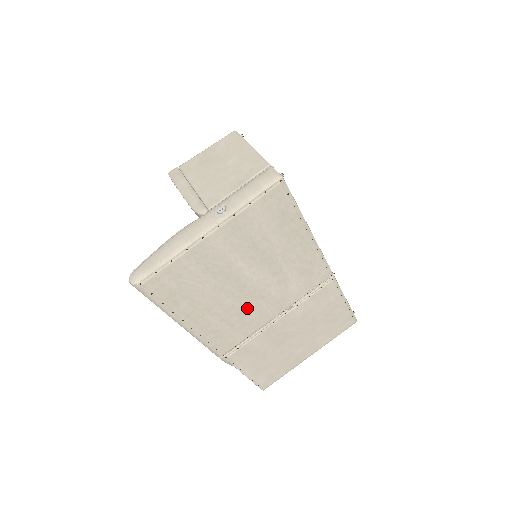
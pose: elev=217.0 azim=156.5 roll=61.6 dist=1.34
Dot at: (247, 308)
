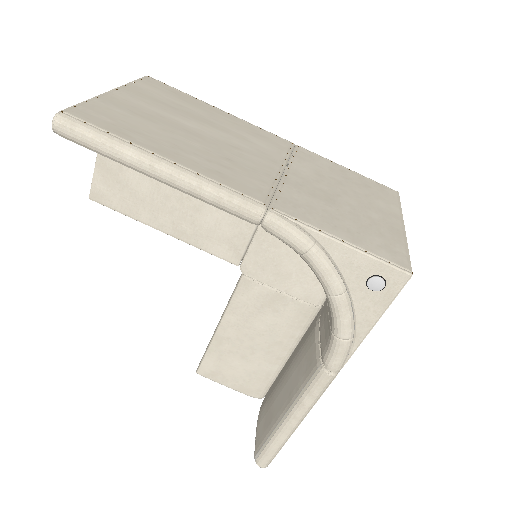
Dot at: (229, 155)
